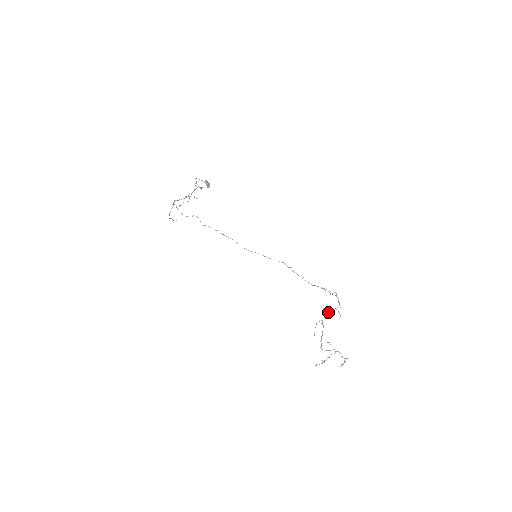
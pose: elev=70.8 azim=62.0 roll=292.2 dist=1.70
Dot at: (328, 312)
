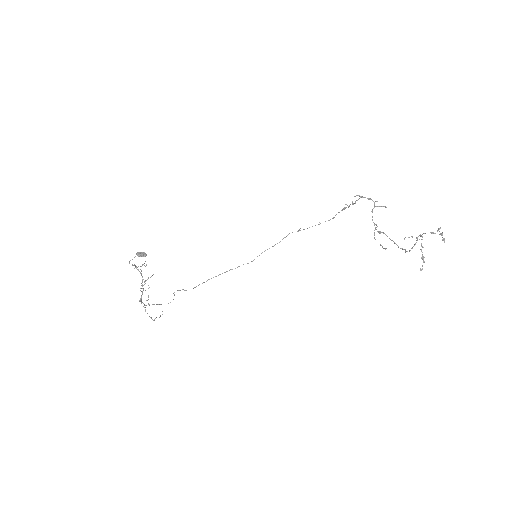
Dot at: occluded
